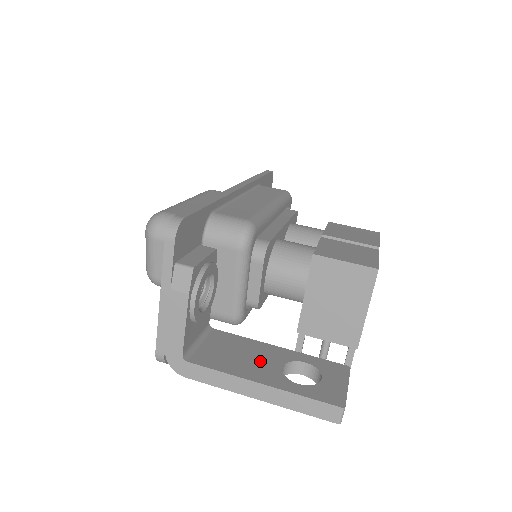
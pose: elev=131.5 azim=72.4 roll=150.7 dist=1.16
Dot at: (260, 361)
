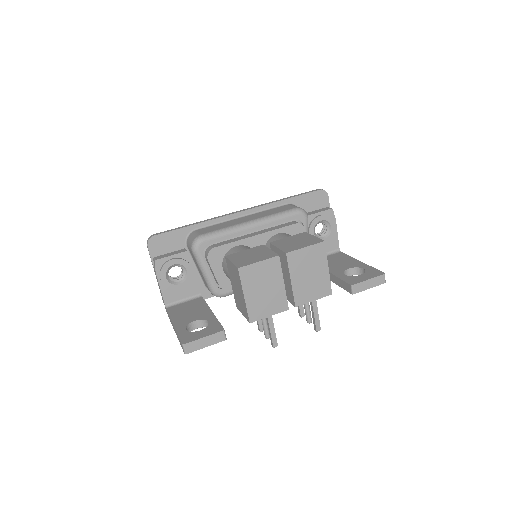
Dot at: (191, 316)
